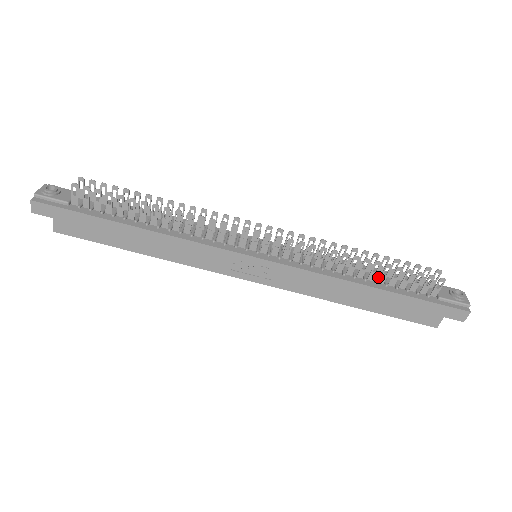
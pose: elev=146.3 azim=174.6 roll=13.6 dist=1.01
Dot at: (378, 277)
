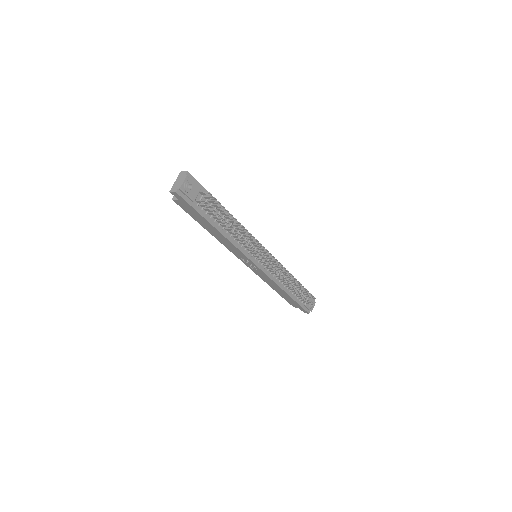
Dot at: occluded
